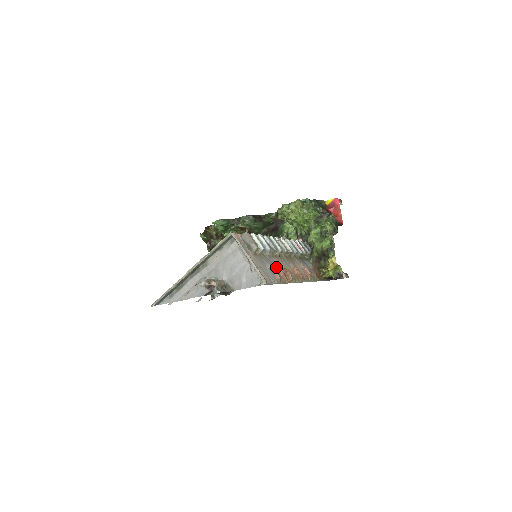
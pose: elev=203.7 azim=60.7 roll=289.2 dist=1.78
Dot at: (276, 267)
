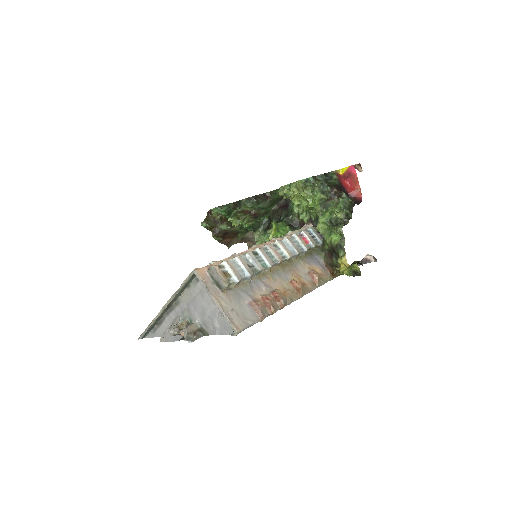
Dot at: (261, 295)
